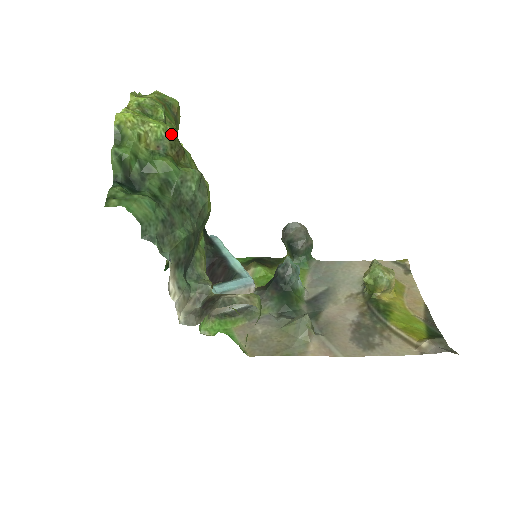
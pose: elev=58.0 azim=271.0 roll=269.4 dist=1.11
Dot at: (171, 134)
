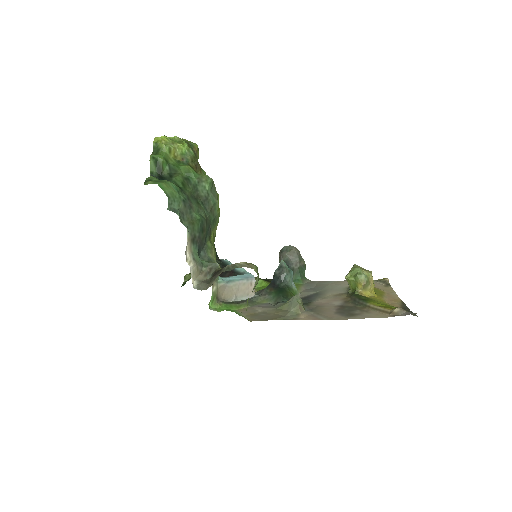
Dot at: (192, 153)
